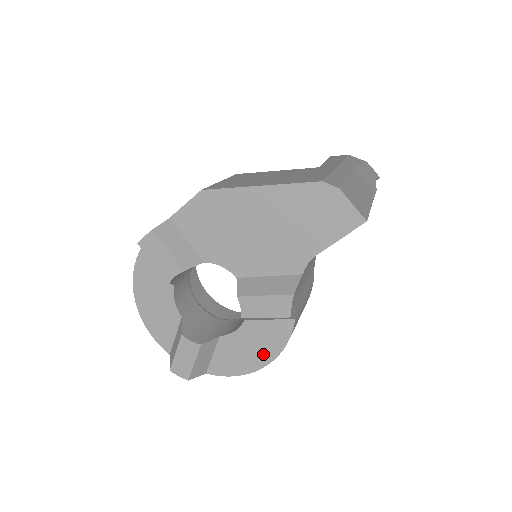
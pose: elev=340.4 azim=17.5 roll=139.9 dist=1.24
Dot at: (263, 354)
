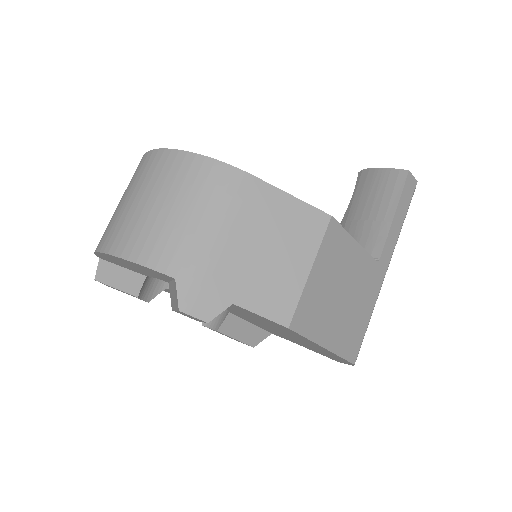
Dot at: occluded
